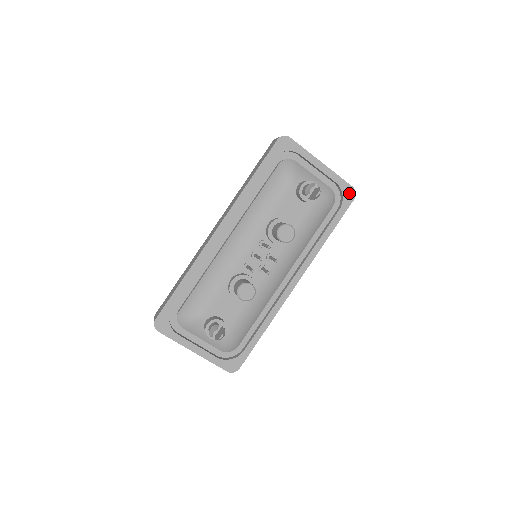
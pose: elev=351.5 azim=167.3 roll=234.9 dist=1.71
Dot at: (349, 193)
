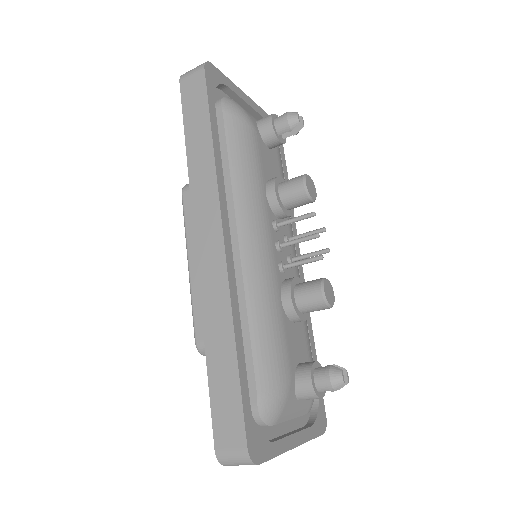
Dot at: occluded
